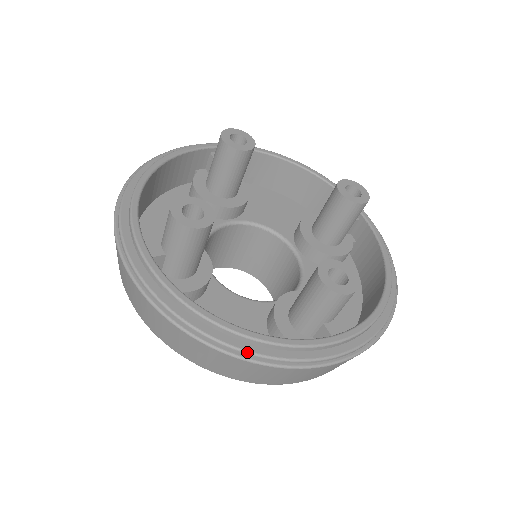
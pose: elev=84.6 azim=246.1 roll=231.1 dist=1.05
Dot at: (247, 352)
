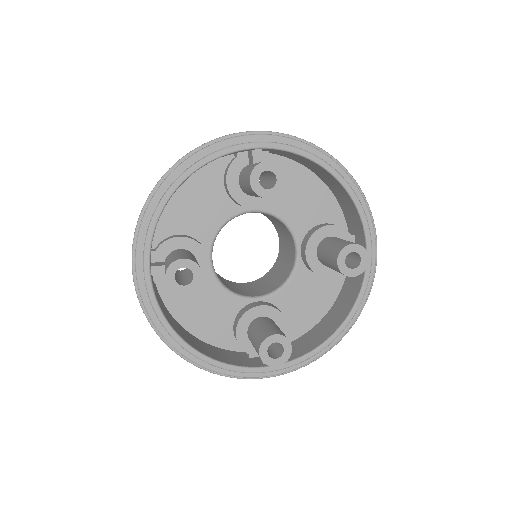
Dot at: (195, 363)
